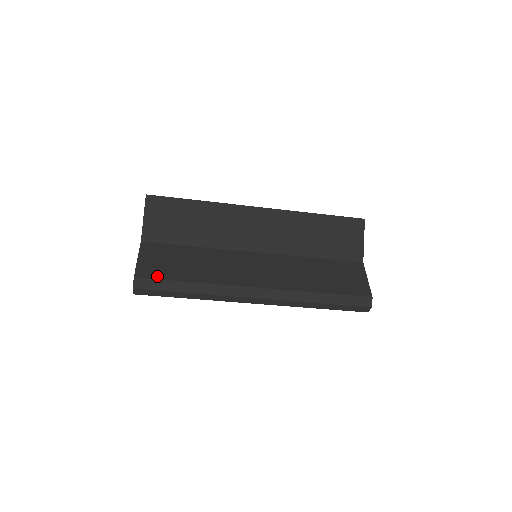
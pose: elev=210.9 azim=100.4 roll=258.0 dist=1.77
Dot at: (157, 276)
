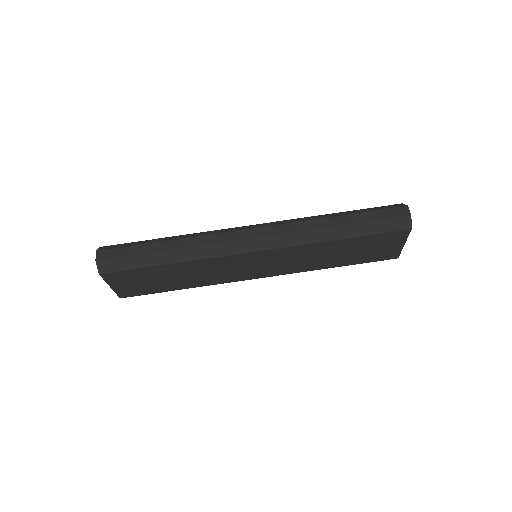
Dot at: occluded
